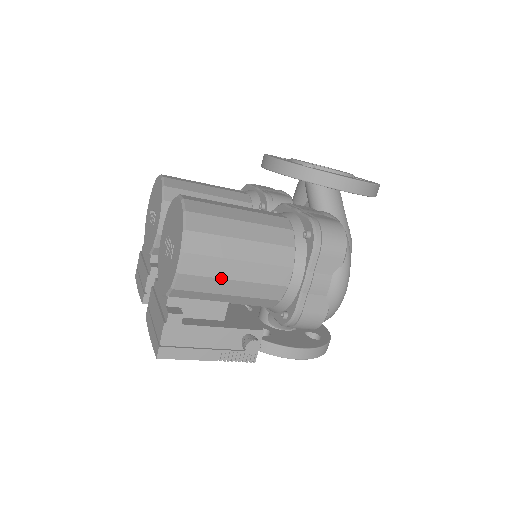
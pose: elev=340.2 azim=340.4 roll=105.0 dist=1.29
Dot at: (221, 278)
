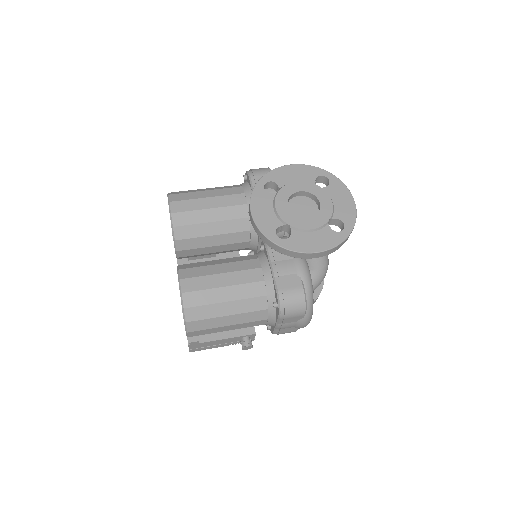
Dot at: occluded
